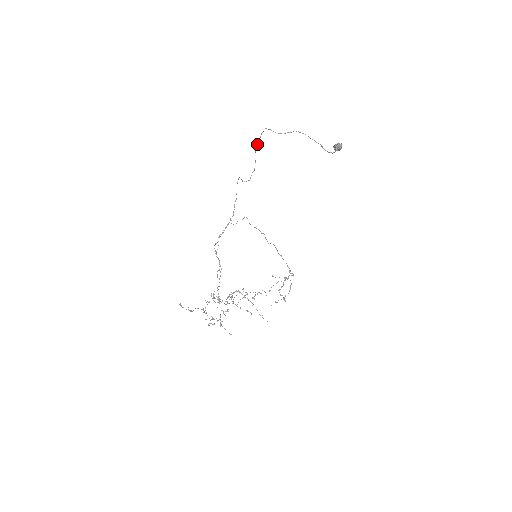
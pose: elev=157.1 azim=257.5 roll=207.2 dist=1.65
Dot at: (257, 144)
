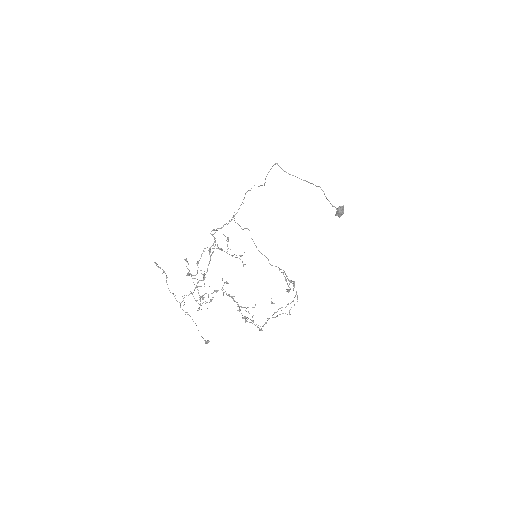
Dot at: (268, 172)
